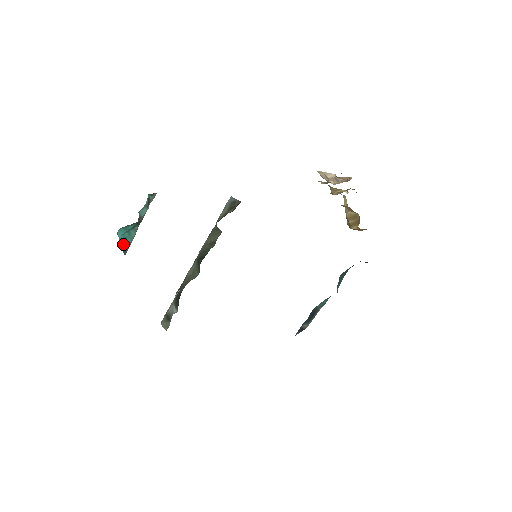
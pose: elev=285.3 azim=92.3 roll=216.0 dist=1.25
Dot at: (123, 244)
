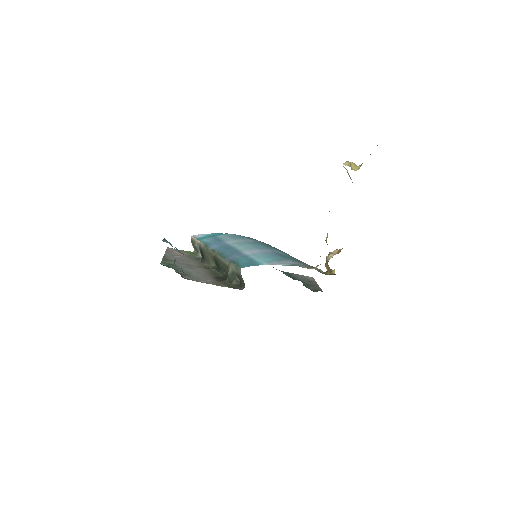
Dot at: occluded
